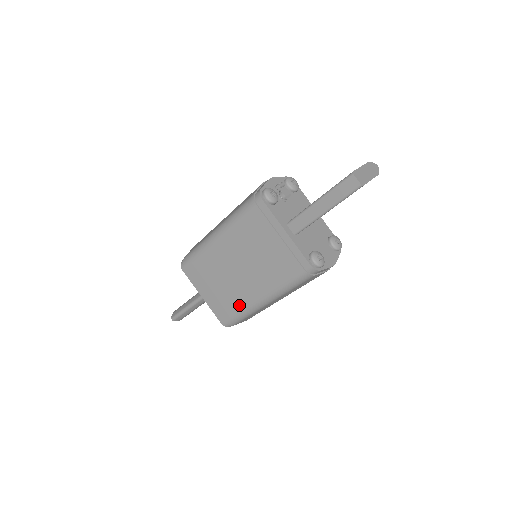
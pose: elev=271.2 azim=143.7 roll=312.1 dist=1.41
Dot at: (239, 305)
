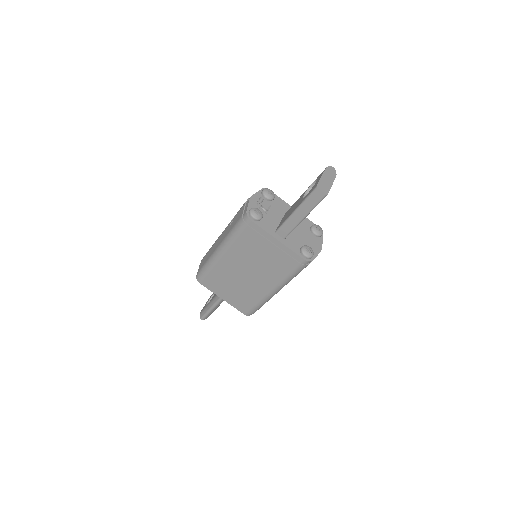
Dot at: (255, 299)
